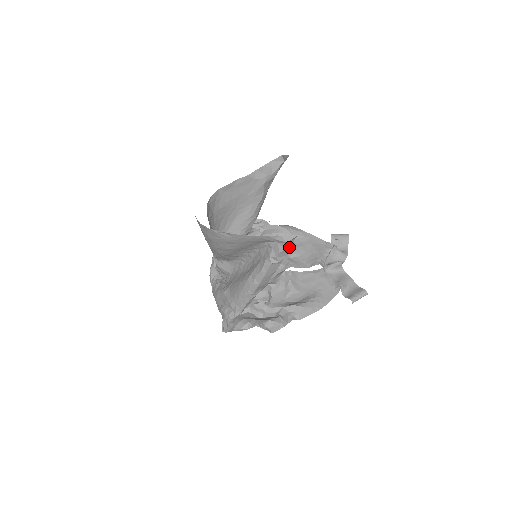
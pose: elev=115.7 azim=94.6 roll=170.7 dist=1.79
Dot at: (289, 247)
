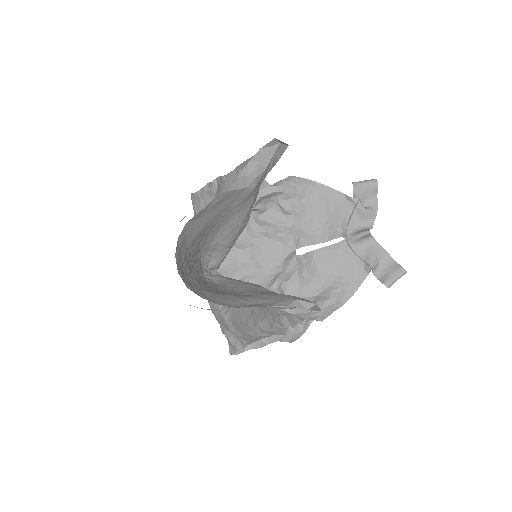
Dot at: occluded
